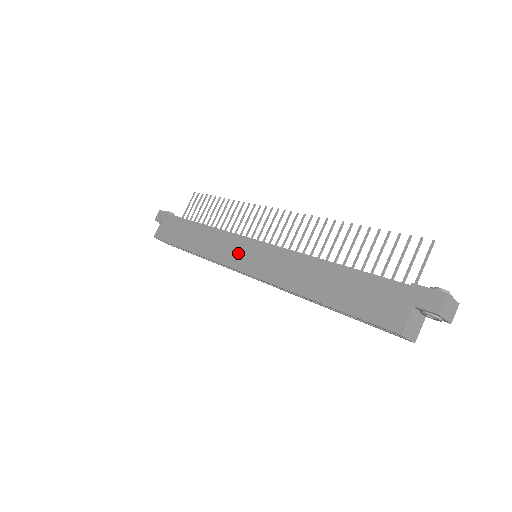
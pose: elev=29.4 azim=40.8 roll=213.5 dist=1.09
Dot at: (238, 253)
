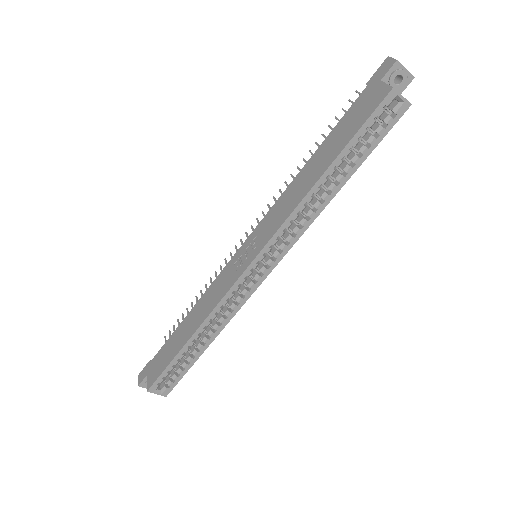
Dot at: (239, 263)
